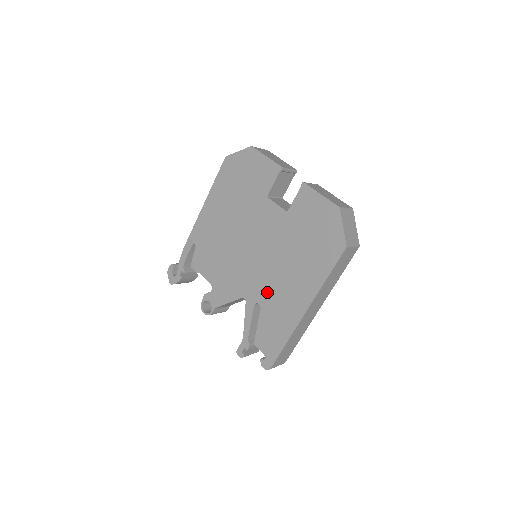
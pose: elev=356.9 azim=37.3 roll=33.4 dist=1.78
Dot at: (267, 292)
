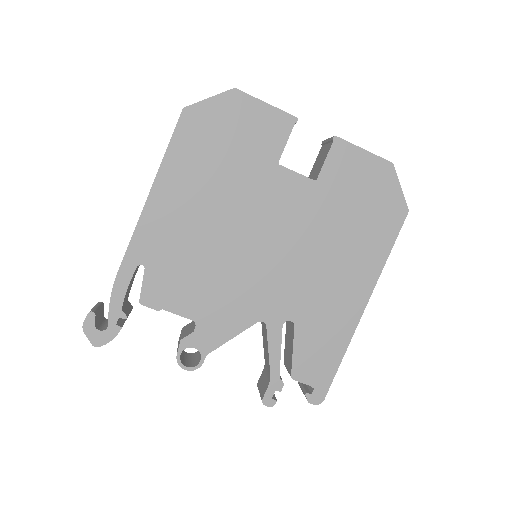
Dot at: (302, 300)
